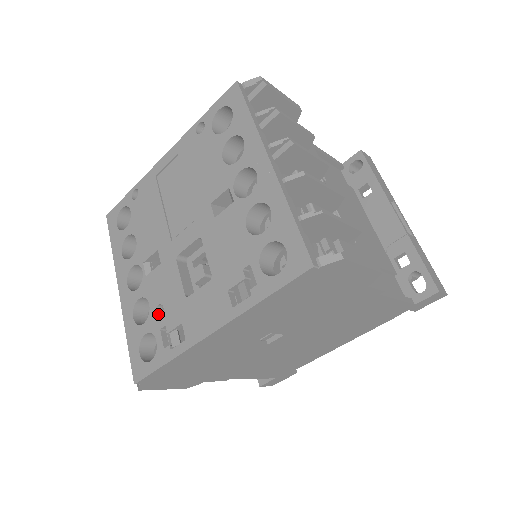
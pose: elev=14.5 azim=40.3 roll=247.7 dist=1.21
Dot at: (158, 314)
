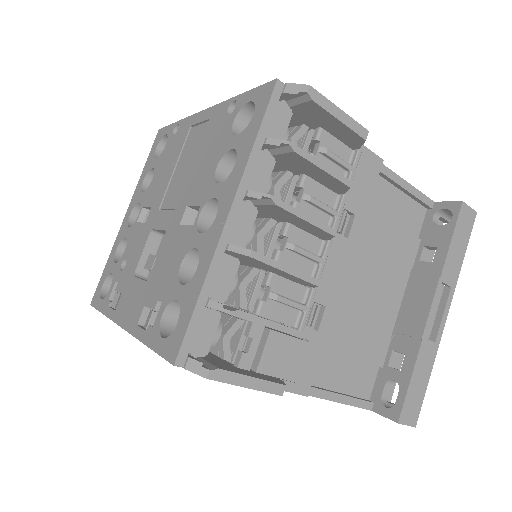
Dot at: (124, 265)
